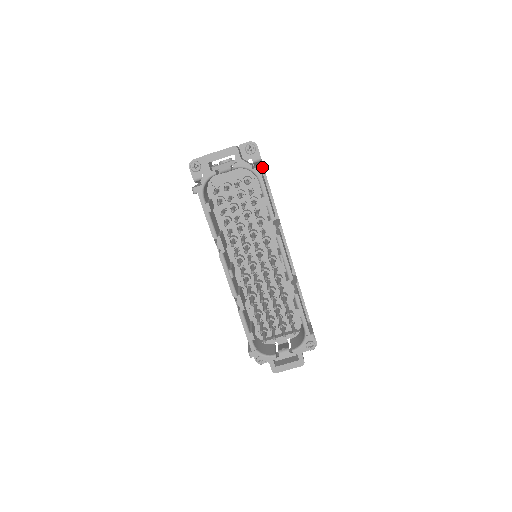
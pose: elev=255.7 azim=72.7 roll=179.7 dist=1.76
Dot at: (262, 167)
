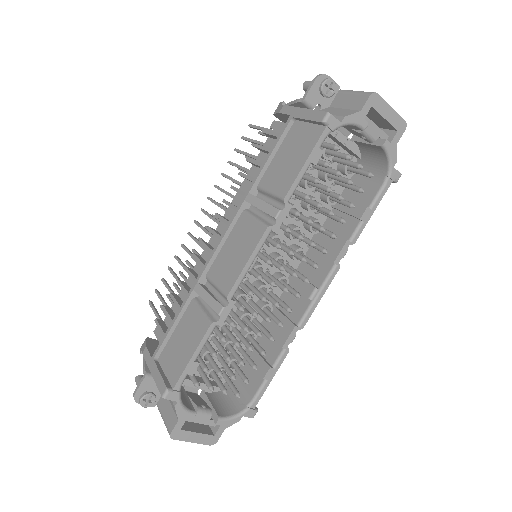
Dot at: occluded
